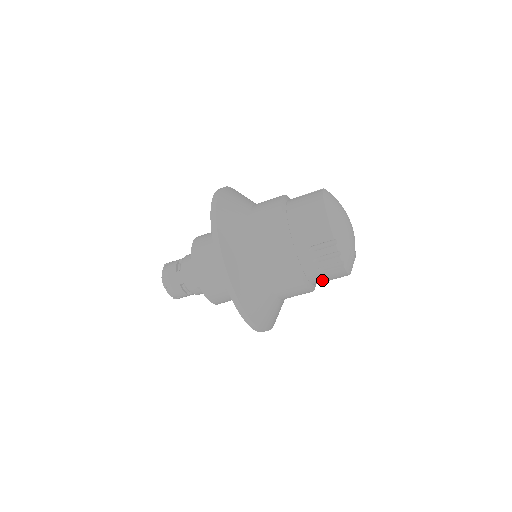
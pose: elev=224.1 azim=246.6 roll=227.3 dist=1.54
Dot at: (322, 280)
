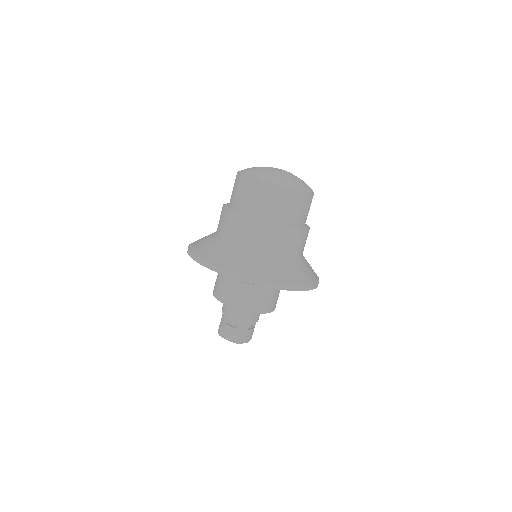
Dot at: (270, 208)
